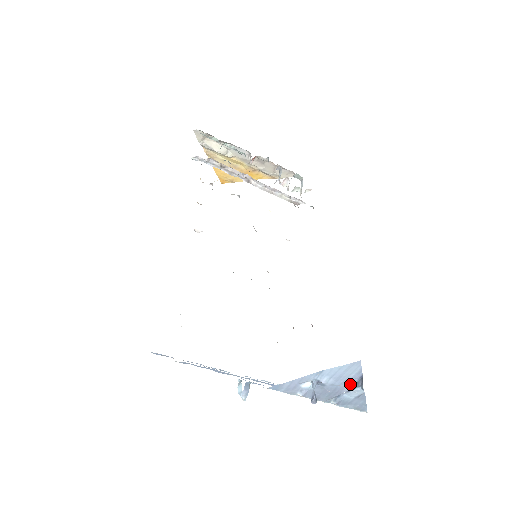
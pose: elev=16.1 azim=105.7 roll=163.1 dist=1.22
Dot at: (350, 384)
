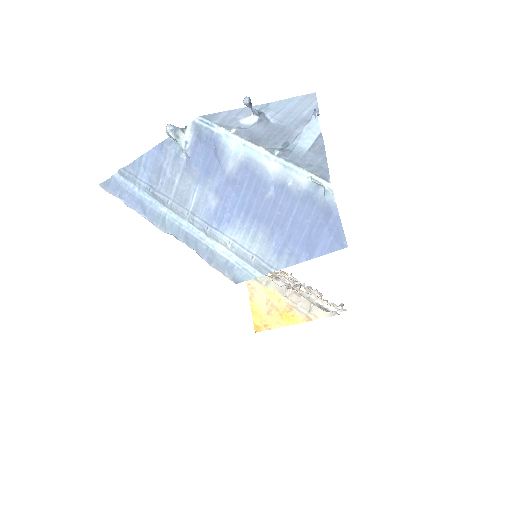
Dot at: (303, 127)
